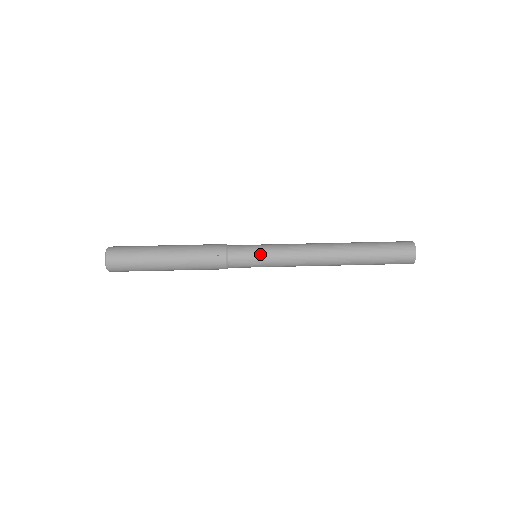
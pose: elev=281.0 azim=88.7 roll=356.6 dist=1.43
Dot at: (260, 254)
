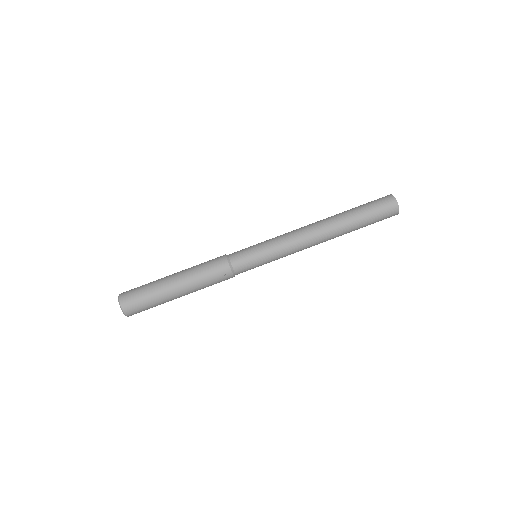
Dot at: (262, 260)
